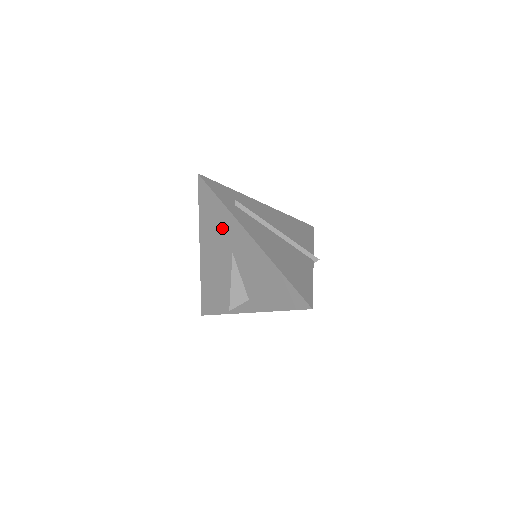
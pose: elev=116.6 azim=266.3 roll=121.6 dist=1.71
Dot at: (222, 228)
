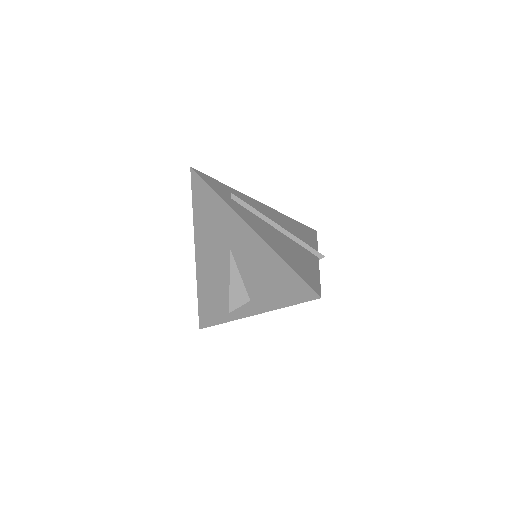
Dot at: (218, 223)
